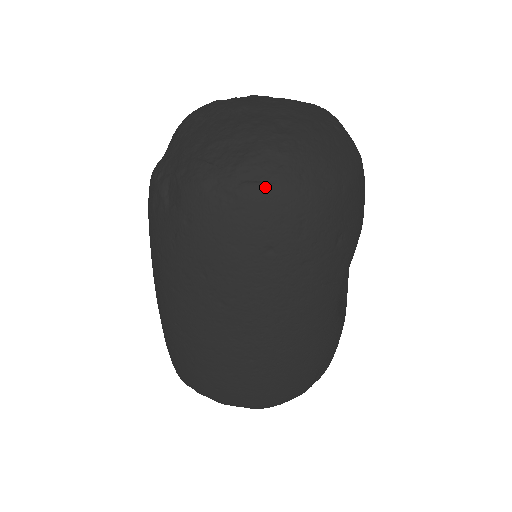
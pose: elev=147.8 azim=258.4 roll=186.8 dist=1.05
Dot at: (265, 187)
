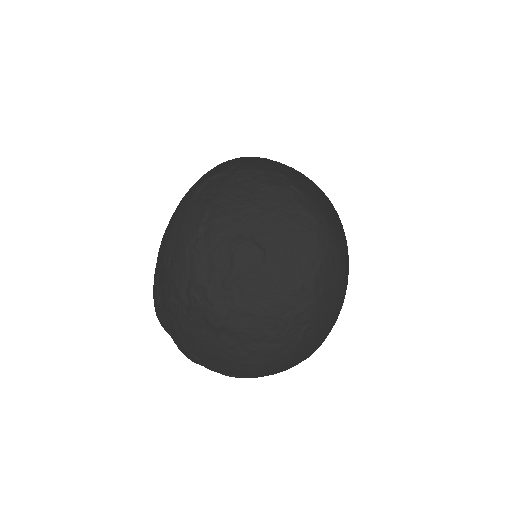
Dot at: occluded
